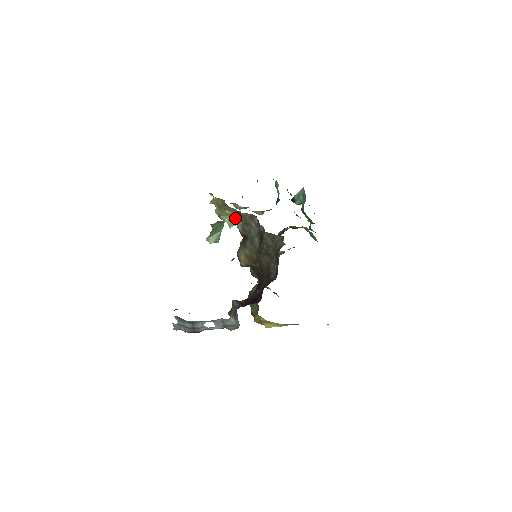
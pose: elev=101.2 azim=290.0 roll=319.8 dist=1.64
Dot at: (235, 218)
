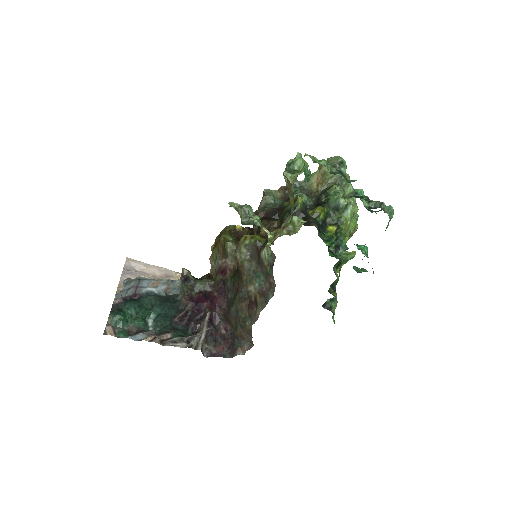
Dot at: (269, 251)
